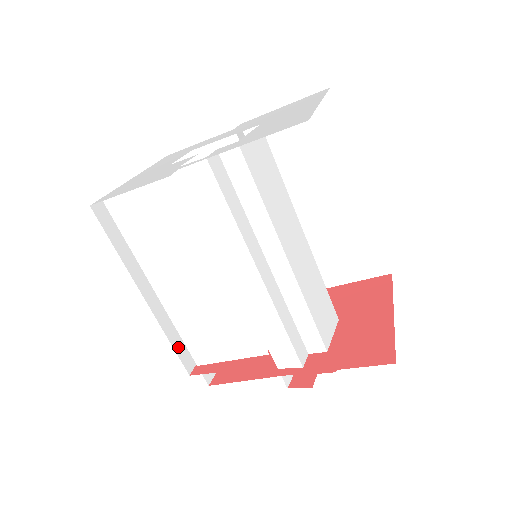
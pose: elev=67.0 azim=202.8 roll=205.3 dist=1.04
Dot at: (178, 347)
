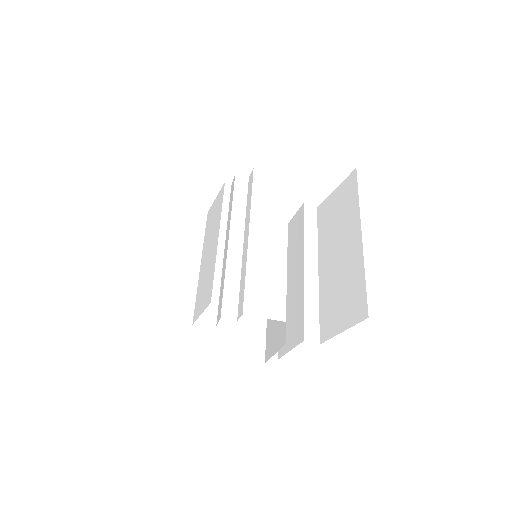
Dot at: (190, 304)
